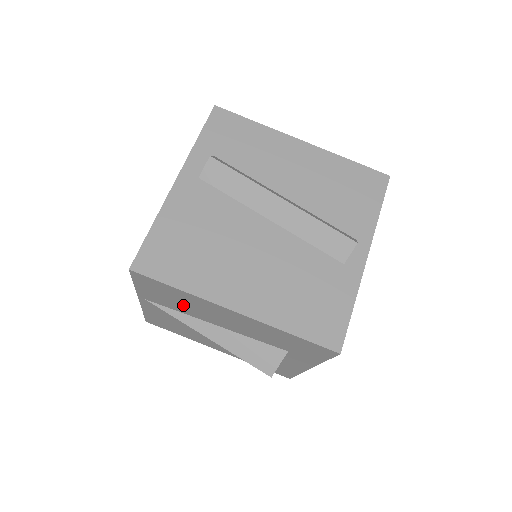
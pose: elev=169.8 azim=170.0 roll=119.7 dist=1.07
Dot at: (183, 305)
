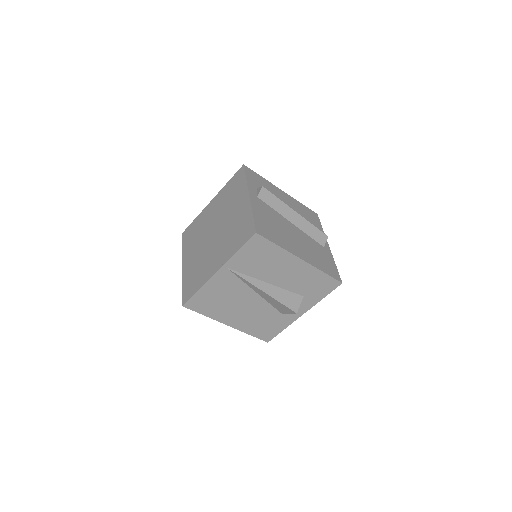
Dot at: (261, 265)
